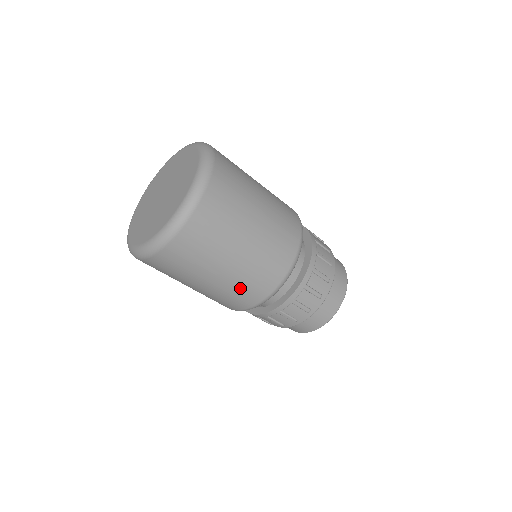
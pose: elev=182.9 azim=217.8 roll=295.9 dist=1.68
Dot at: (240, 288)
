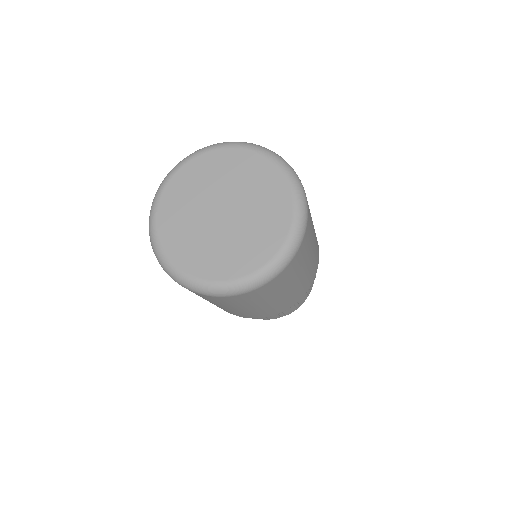
Dot at: (279, 306)
